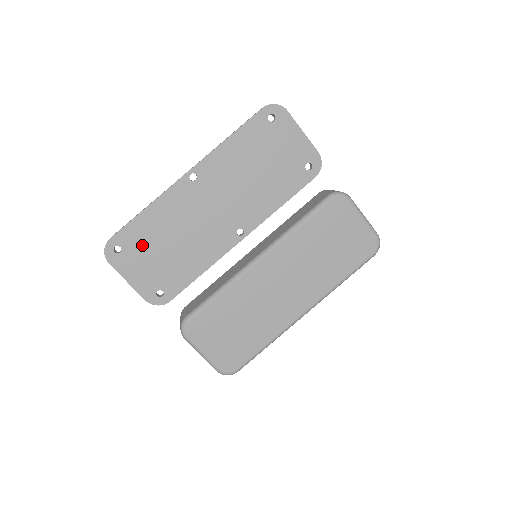
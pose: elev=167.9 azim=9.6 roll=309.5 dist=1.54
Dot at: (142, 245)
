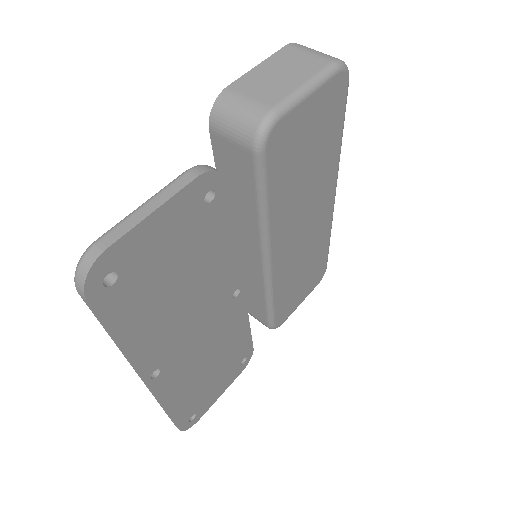
Dot at: (199, 397)
